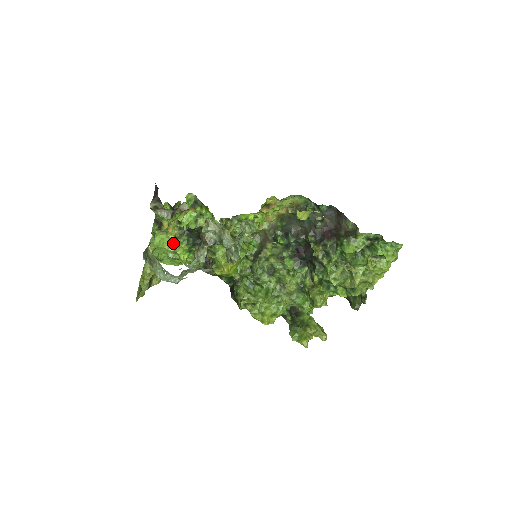
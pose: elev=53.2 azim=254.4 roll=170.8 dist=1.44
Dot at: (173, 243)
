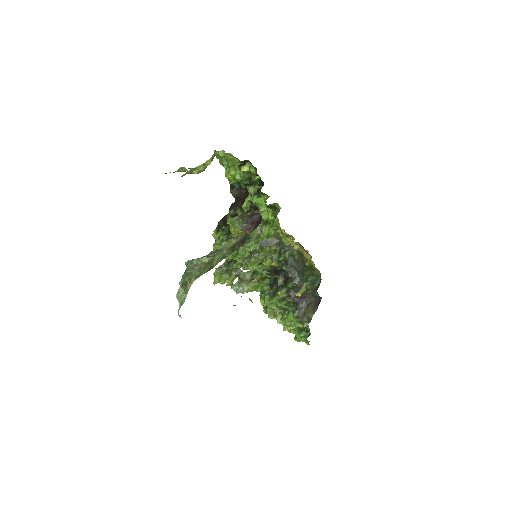
Dot at: (237, 166)
